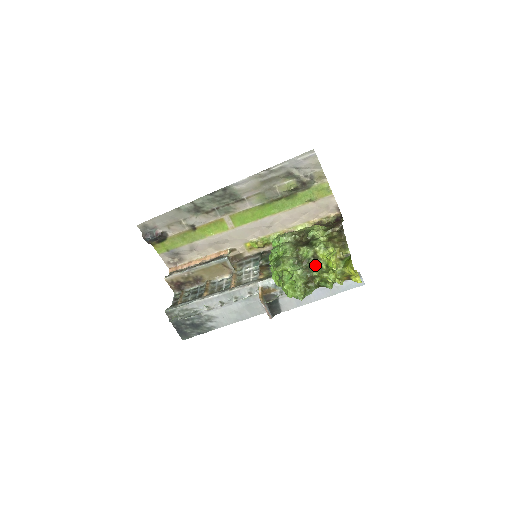
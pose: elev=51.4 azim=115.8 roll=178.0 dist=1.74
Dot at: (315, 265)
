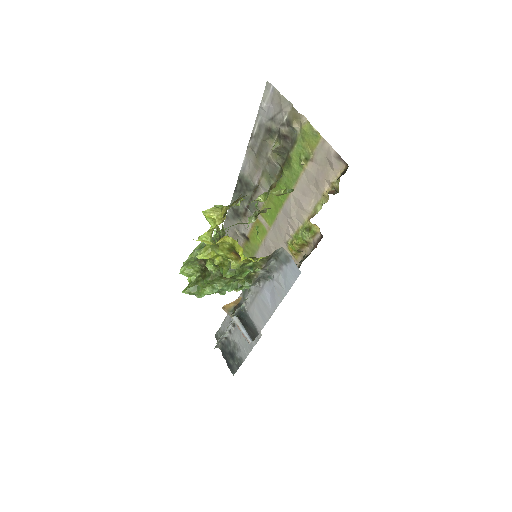
Dot at: occluded
